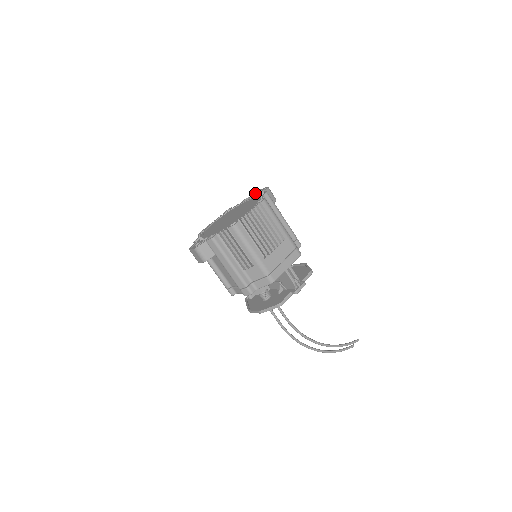
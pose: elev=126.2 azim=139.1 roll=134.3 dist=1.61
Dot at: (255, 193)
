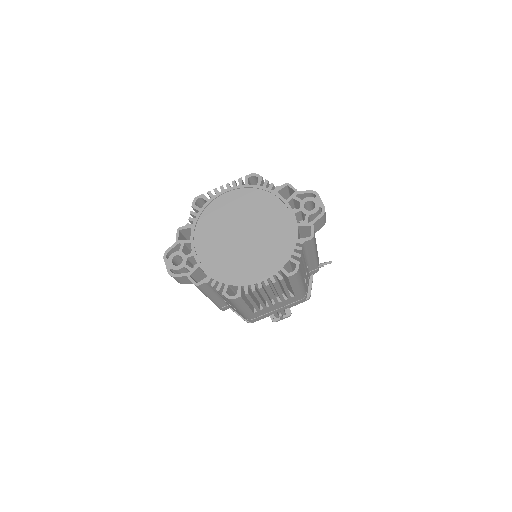
Dot at: (304, 193)
